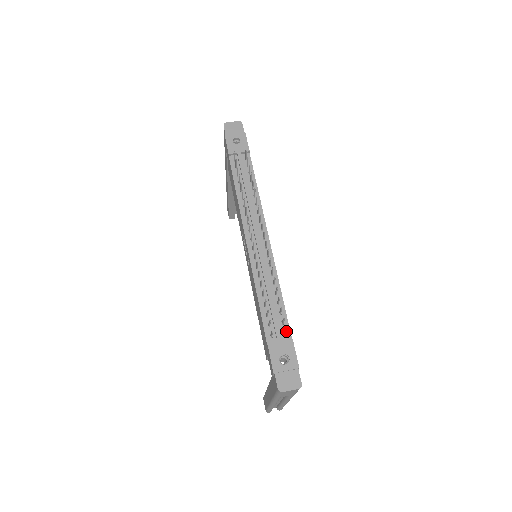
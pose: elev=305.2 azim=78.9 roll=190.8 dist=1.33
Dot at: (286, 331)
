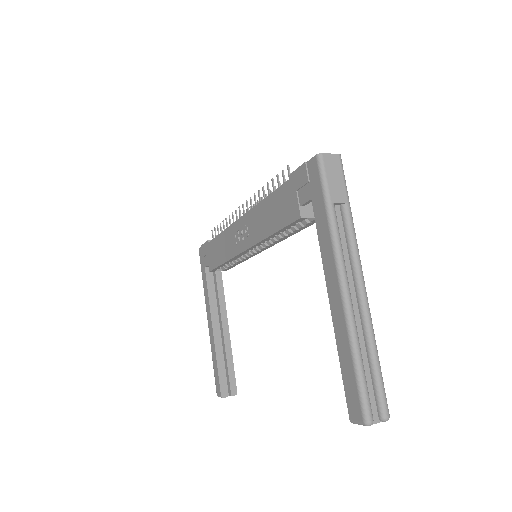
Dot at: occluded
